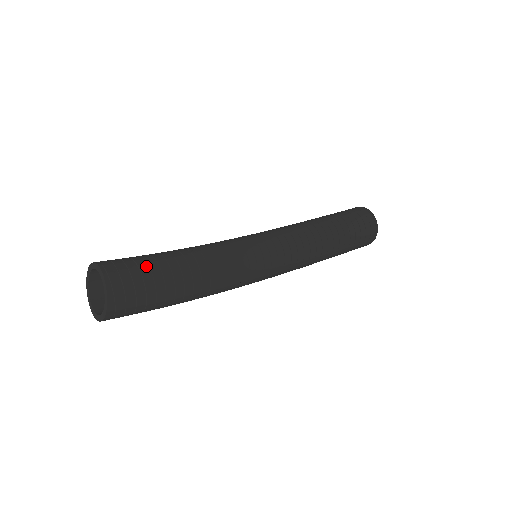
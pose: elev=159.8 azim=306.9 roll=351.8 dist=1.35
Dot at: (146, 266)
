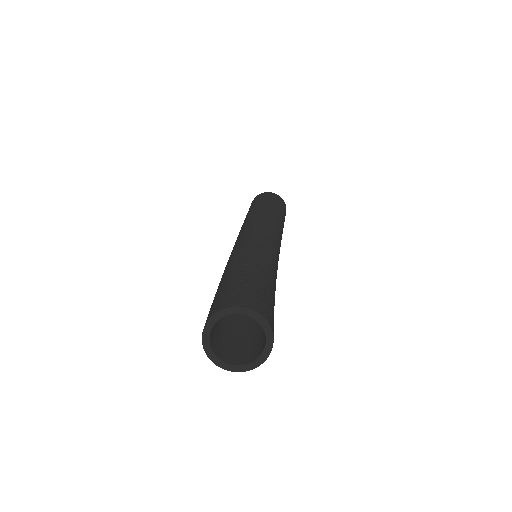
Dot at: (269, 300)
